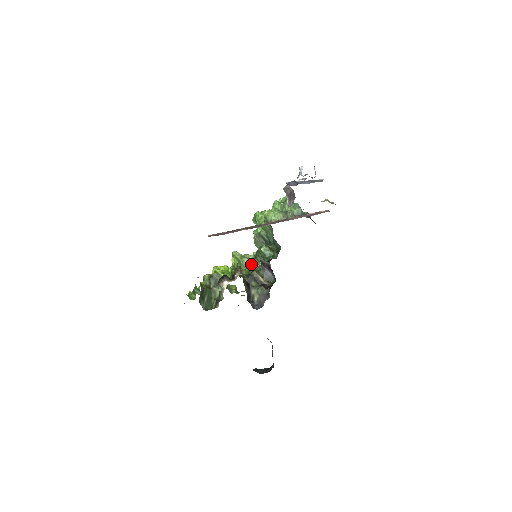
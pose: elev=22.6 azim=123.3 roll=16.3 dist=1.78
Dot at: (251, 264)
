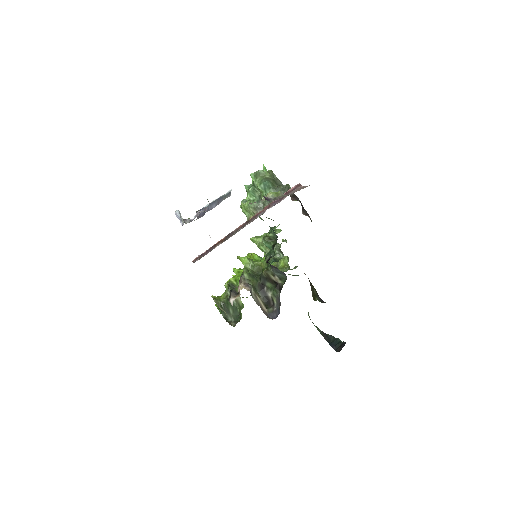
Dot at: occluded
